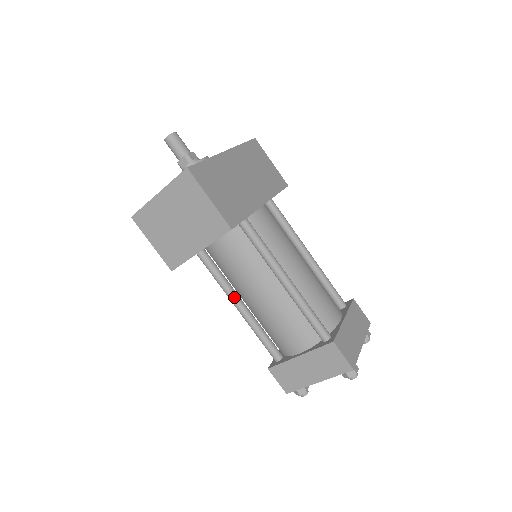
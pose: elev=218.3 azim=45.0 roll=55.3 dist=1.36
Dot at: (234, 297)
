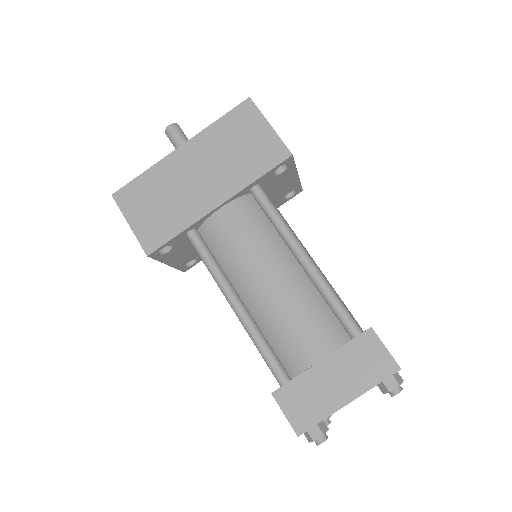
Dot at: occluded
